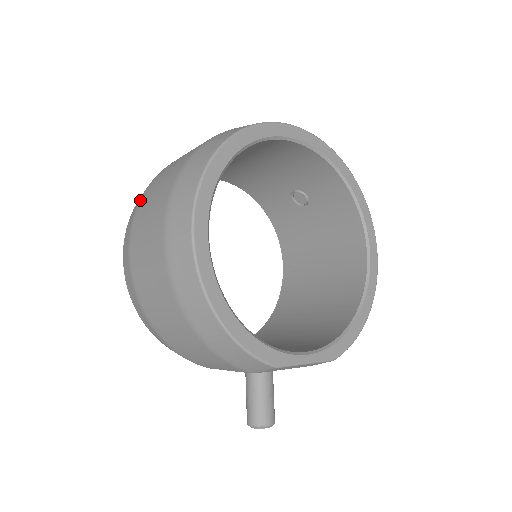
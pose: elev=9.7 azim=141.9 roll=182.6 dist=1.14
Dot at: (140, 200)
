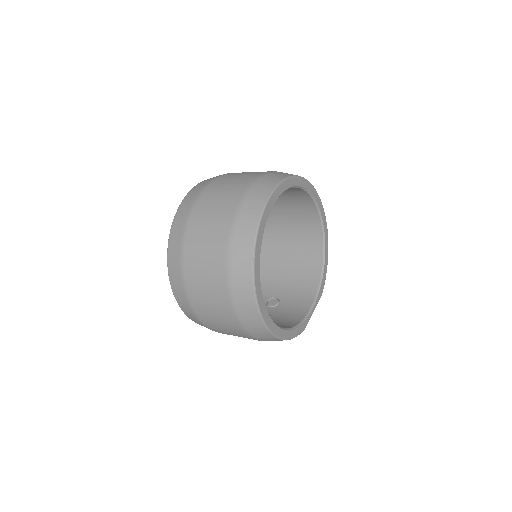
Dot at: (183, 277)
